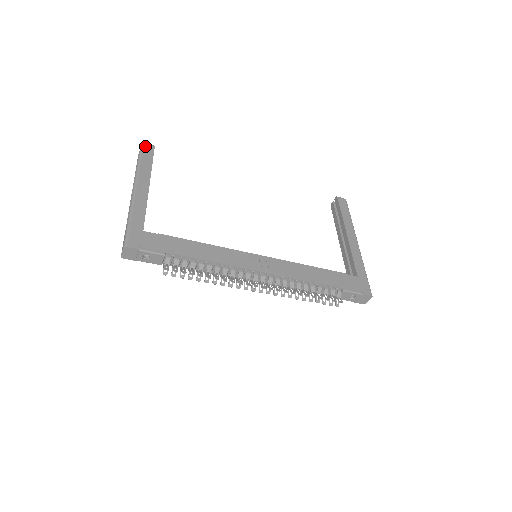
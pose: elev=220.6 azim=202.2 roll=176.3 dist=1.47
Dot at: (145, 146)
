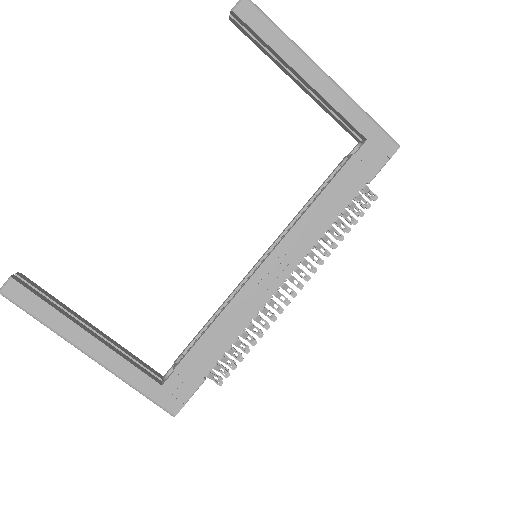
Dot at: (9, 294)
